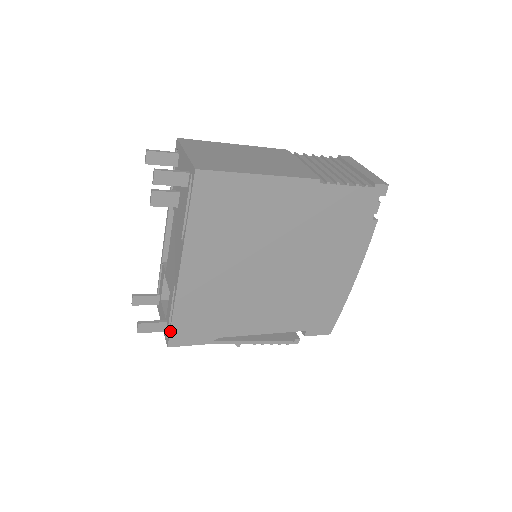
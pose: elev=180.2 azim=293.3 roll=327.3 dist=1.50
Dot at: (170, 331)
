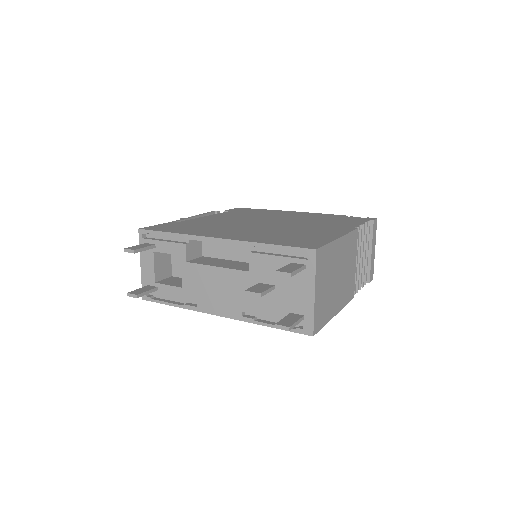
Dot at: occluded
